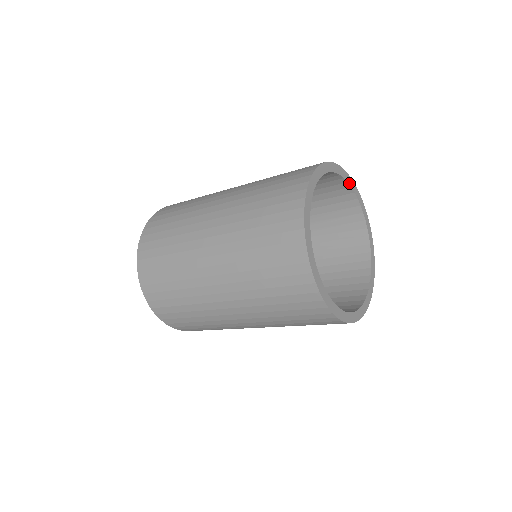
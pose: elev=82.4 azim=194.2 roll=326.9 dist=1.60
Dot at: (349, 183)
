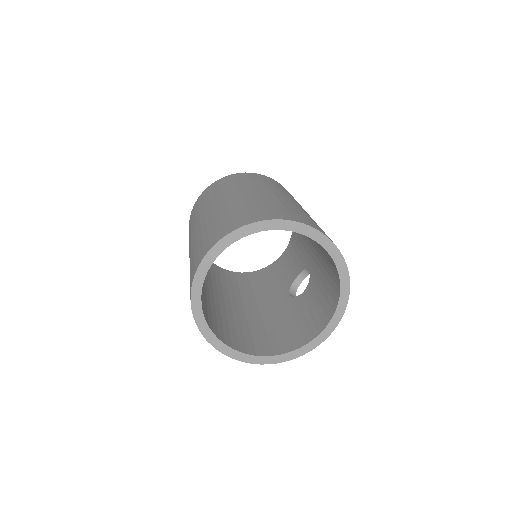
Dot at: (341, 277)
